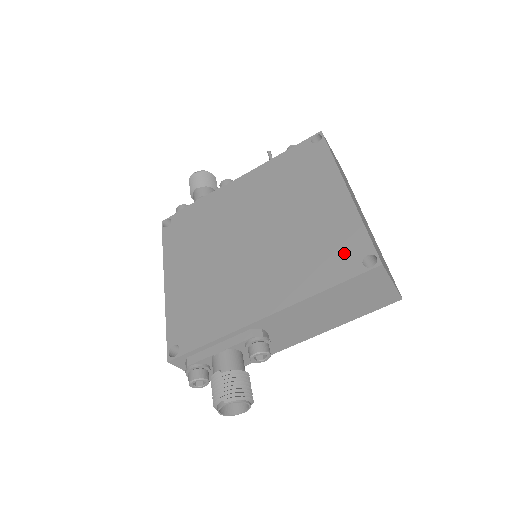
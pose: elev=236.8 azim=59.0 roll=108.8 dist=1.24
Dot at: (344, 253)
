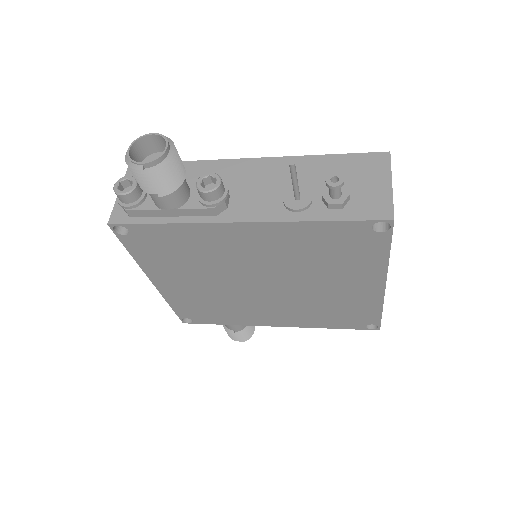
Dot at: (355, 319)
